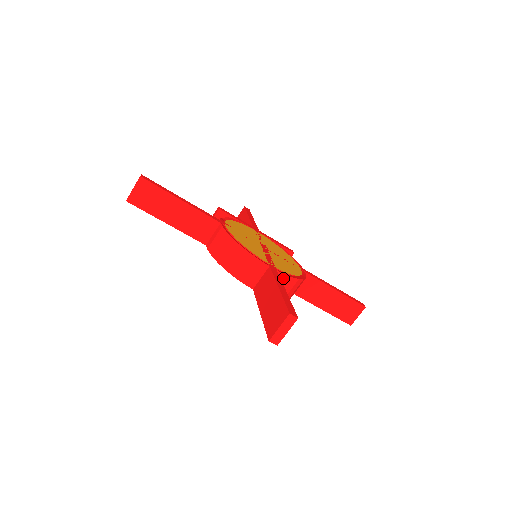
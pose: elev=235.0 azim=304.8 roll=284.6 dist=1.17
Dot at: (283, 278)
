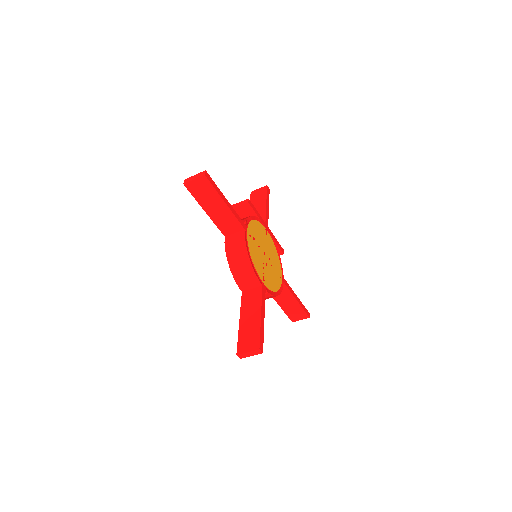
Dot at: (267, 294)
